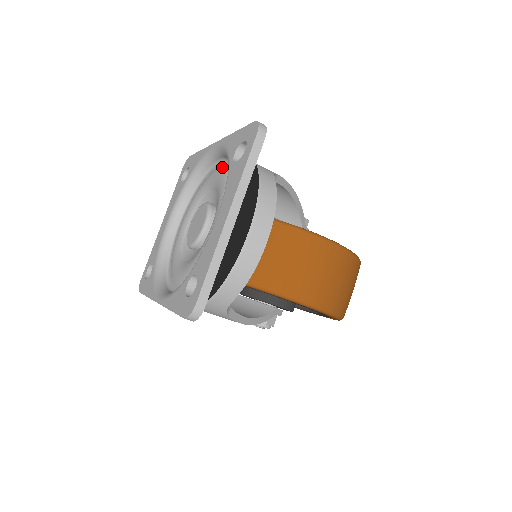
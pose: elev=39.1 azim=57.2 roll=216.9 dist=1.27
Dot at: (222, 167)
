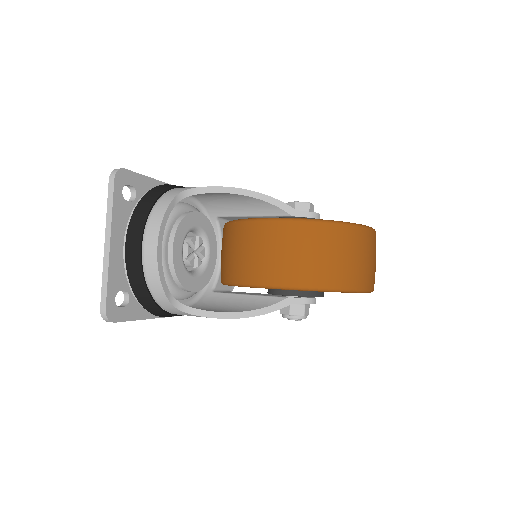
Dot at: occluded
